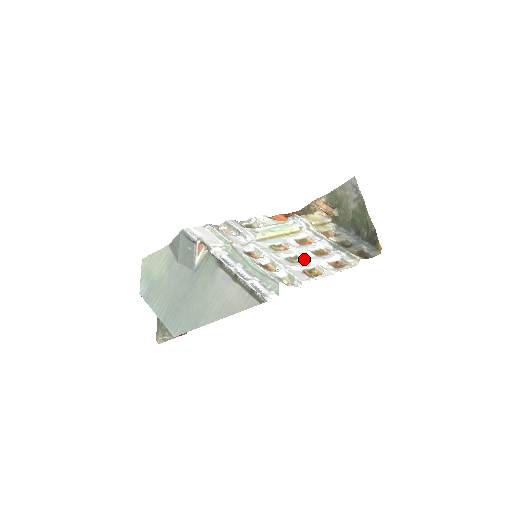
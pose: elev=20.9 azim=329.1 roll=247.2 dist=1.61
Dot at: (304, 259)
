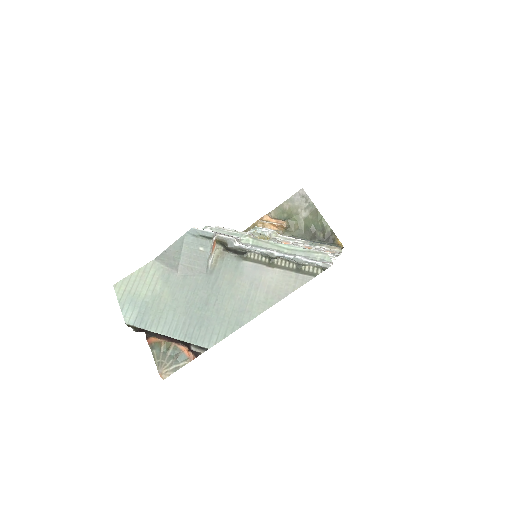
Dot at: occluded
